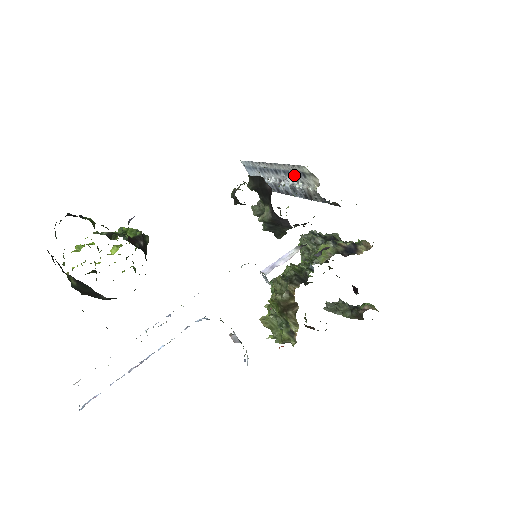
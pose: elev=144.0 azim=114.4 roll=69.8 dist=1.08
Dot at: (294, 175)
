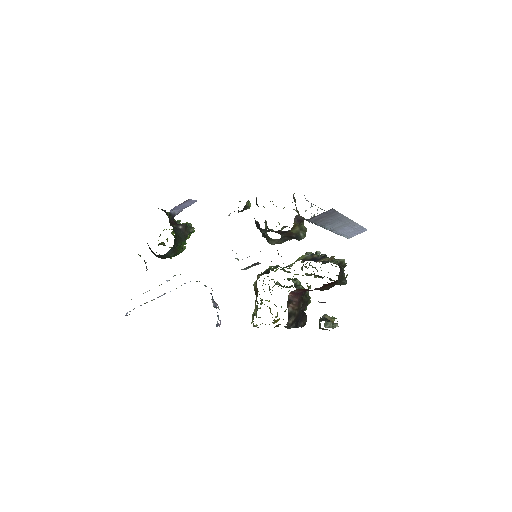
Dot at: (312, 206)
